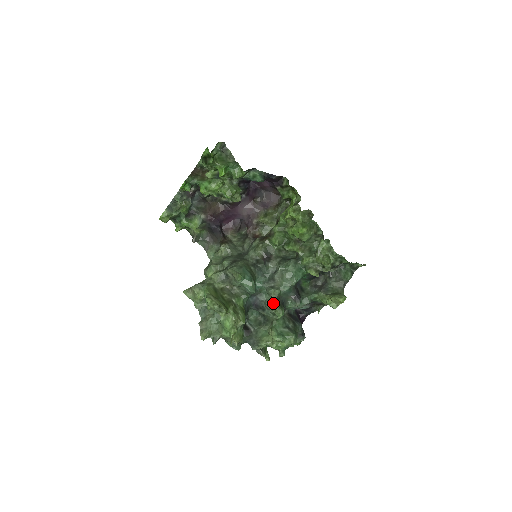
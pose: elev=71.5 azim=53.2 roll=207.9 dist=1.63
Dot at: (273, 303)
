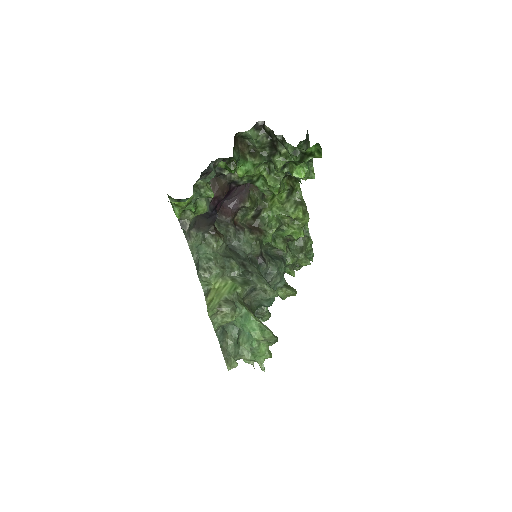
Dot at: occluded
